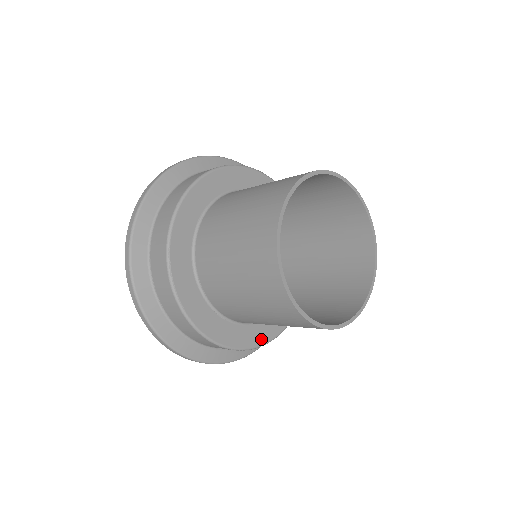
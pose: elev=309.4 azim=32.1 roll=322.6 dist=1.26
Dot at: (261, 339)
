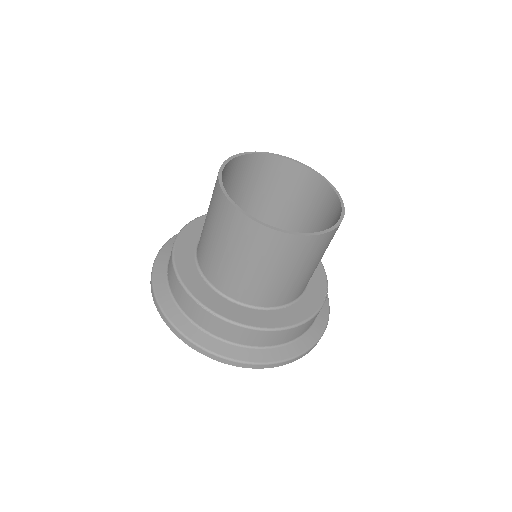
Dot at: (238, 318)
